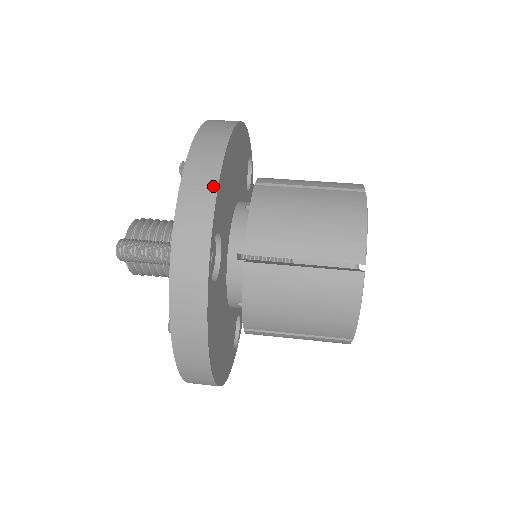
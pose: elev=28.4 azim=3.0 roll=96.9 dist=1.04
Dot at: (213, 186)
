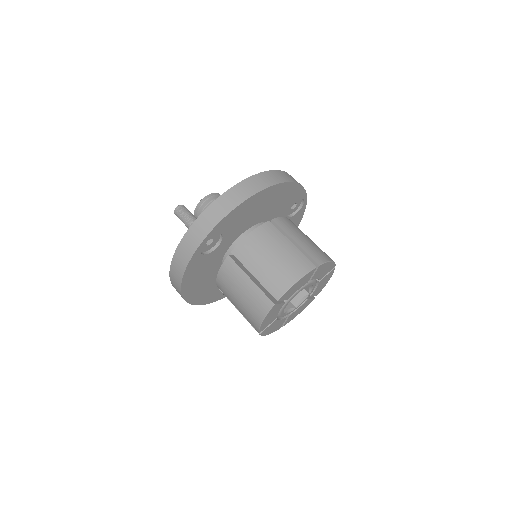
Dot at: (227, 211)
